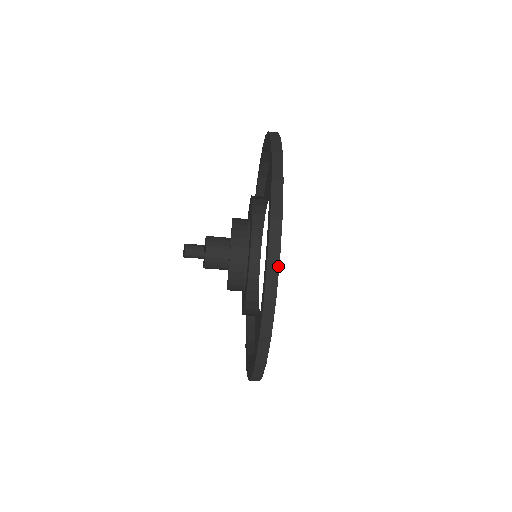
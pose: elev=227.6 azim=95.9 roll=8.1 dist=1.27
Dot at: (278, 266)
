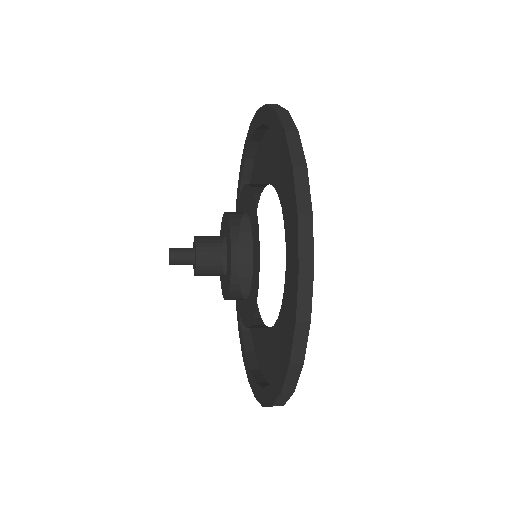
Dot at: occluded
